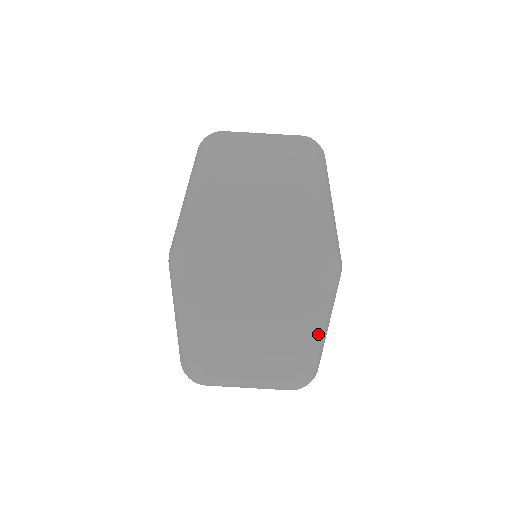
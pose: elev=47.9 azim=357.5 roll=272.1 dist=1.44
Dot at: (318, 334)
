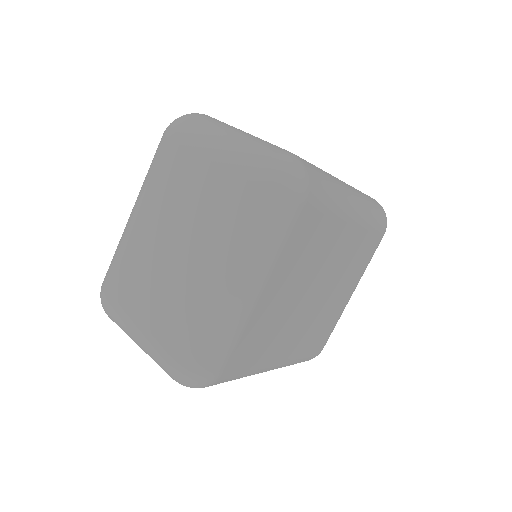
Dot at: (236, 271)
